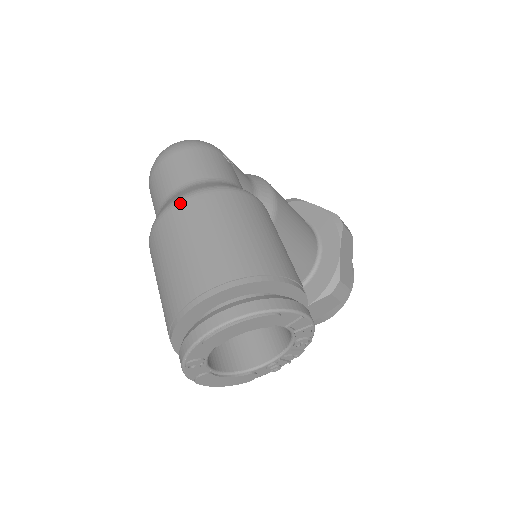
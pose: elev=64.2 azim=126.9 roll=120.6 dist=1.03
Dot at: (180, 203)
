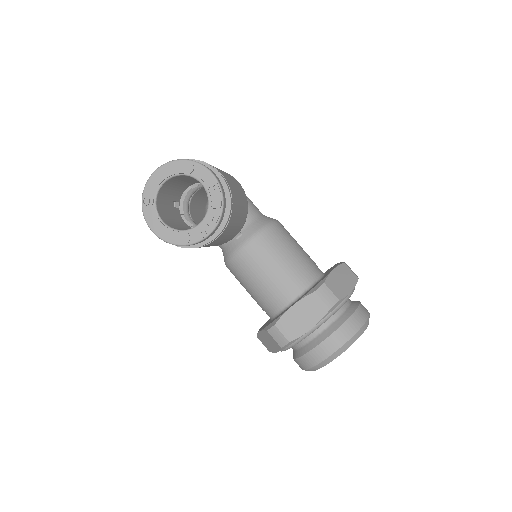
Dot at: occluded
